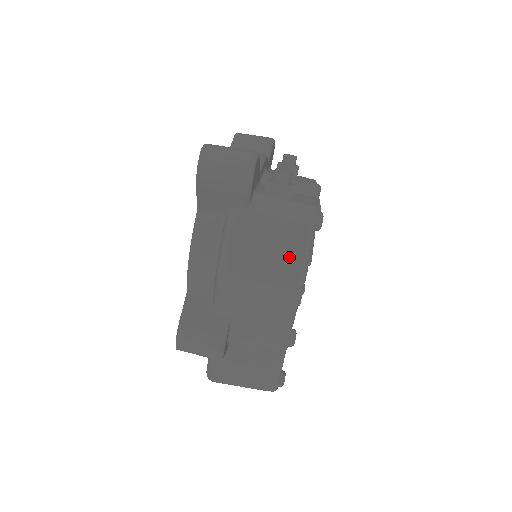
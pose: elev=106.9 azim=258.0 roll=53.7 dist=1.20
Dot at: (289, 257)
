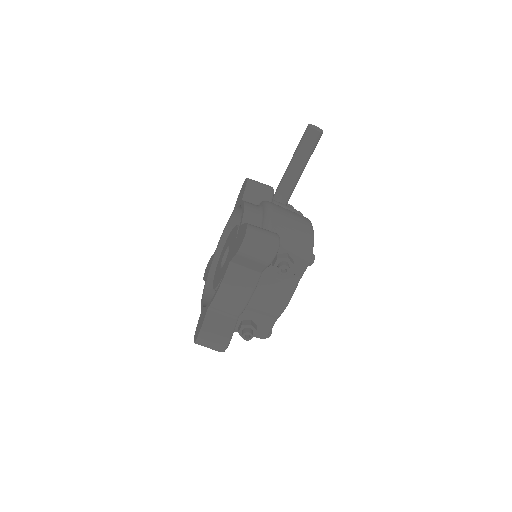
Dot at: occluded
